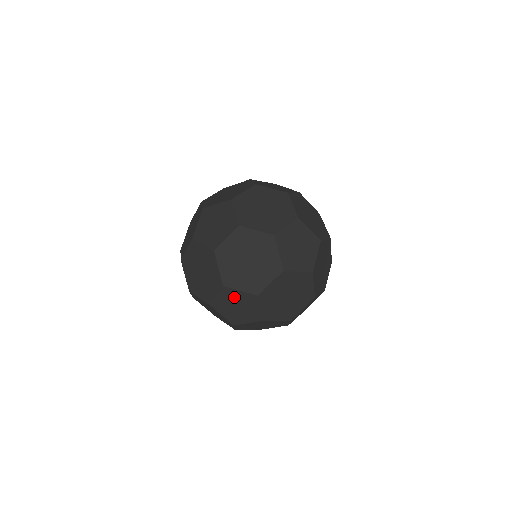
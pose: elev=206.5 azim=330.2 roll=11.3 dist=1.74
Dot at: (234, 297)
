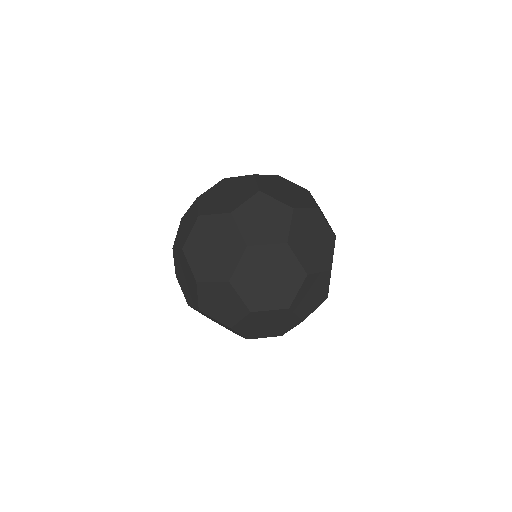
Dot at: (313, 284)
